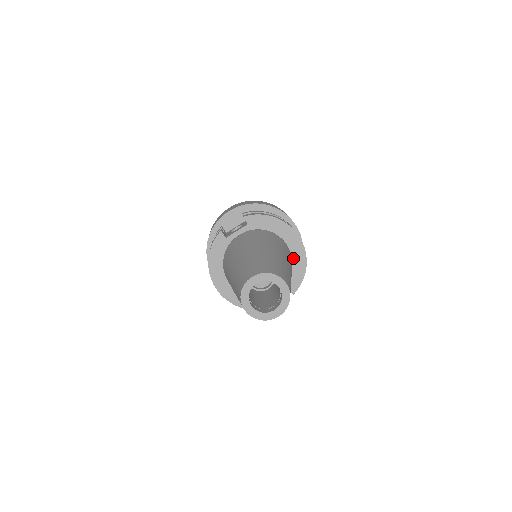
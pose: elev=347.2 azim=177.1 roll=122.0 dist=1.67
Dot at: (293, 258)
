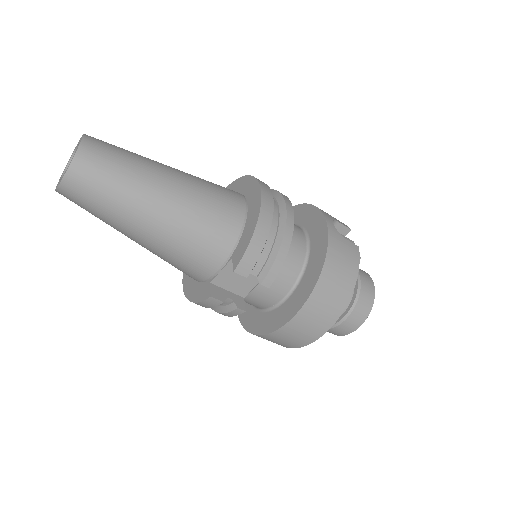
Dot at: (248, 218)
